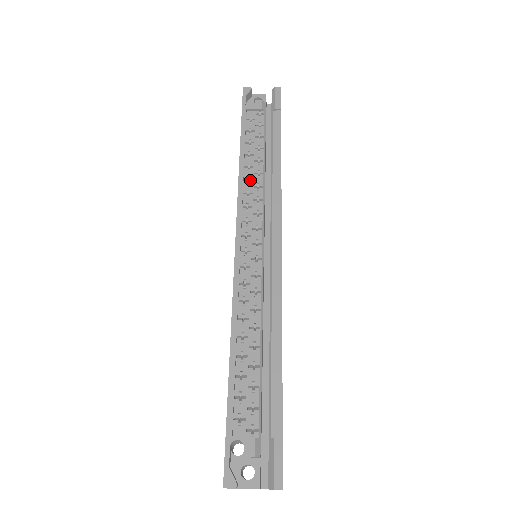
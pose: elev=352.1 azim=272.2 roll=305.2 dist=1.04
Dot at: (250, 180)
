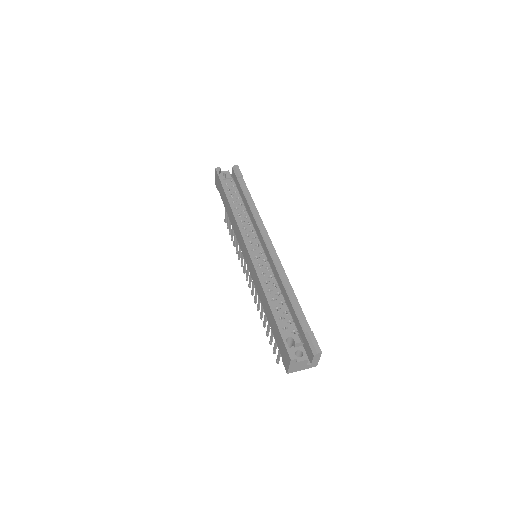
Dot at: (240, 215)
